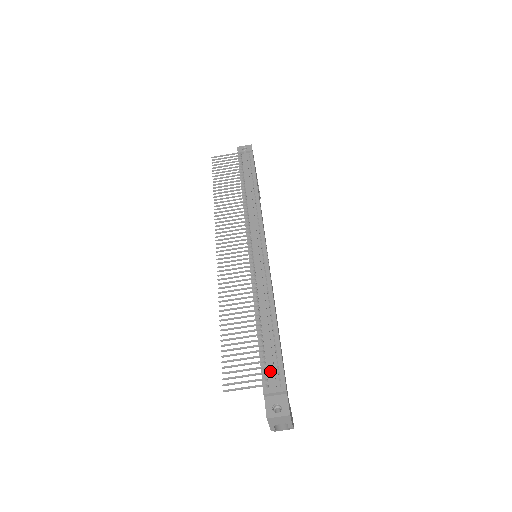
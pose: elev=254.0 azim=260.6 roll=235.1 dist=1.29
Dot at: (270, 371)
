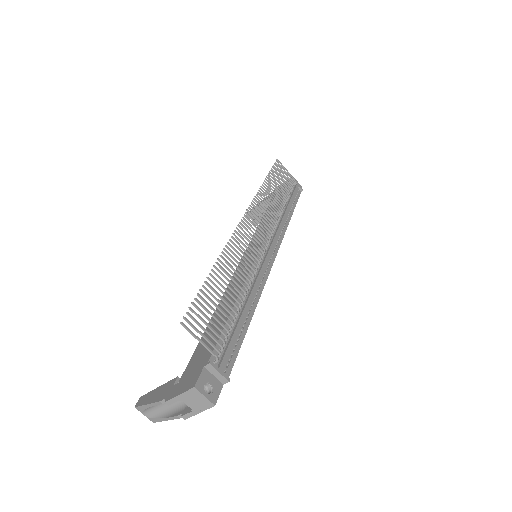
Dot at: (226, 351)
